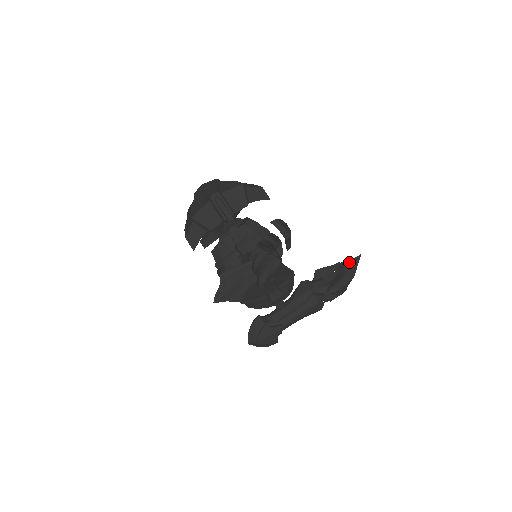
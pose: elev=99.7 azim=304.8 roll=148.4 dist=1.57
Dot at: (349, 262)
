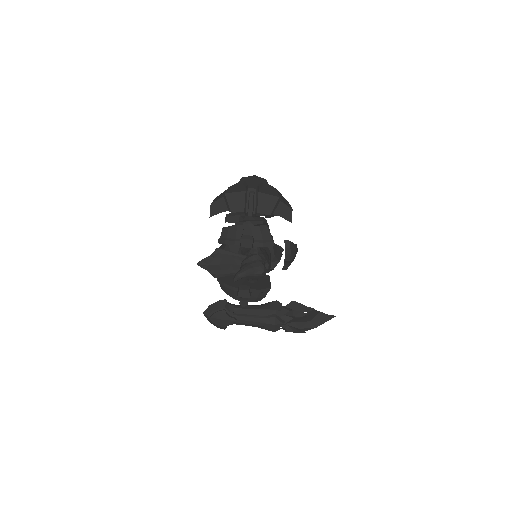
Dot at: (322, 314)
